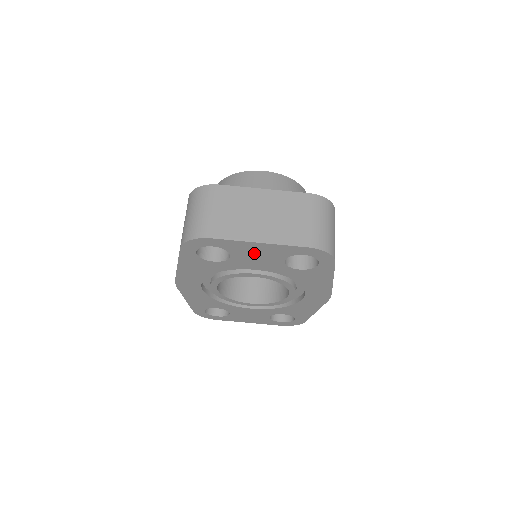
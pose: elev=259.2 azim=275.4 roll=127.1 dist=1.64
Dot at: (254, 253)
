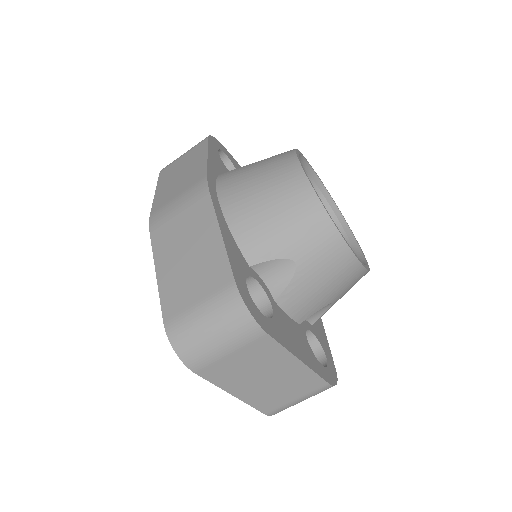
Dot at: occluded
